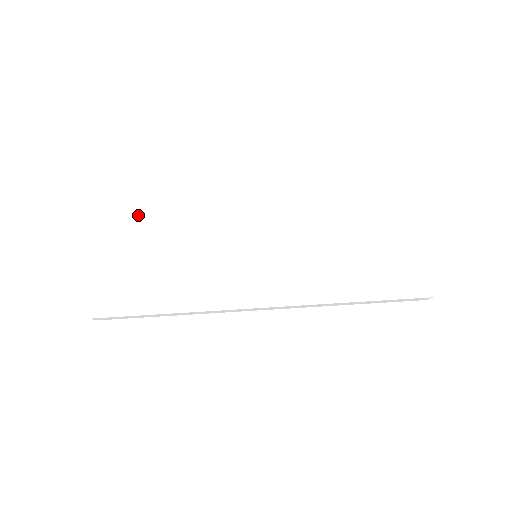
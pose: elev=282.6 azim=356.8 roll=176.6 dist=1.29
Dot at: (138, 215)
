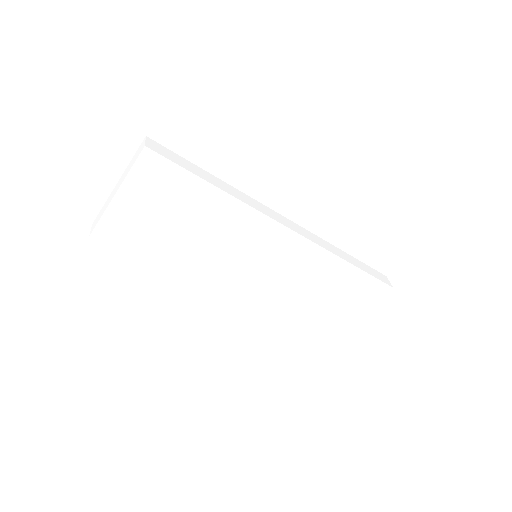
Dot at: (189, 180)
